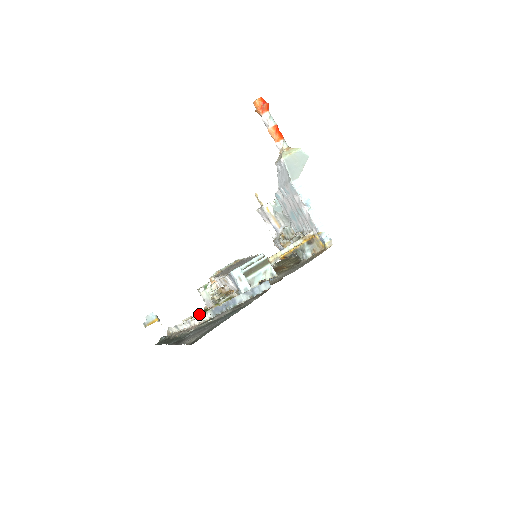
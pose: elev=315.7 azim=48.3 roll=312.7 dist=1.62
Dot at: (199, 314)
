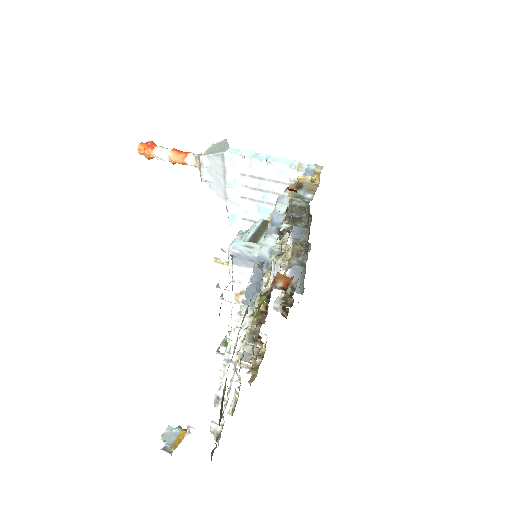
Dot at: occluded
